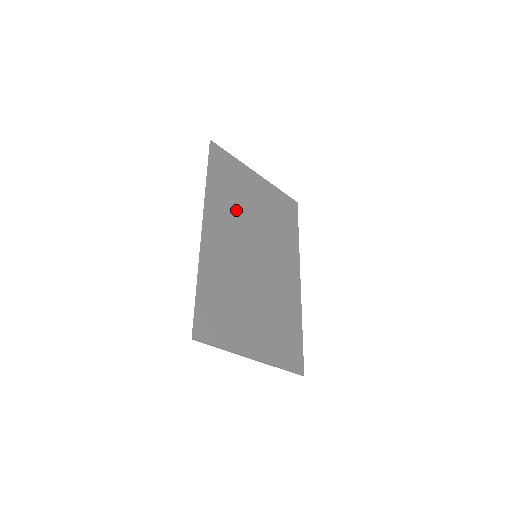
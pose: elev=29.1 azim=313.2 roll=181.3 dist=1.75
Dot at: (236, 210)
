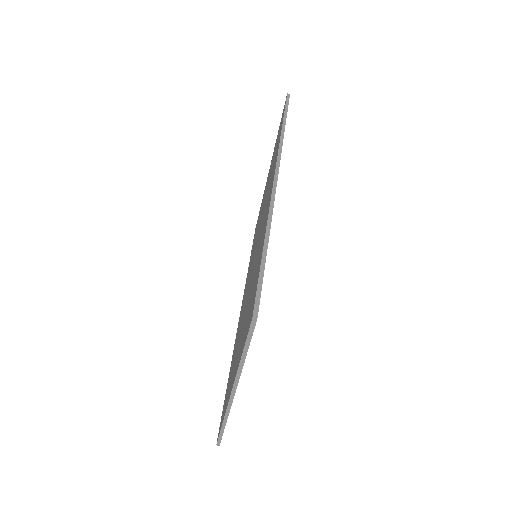
Dot at: occluded
